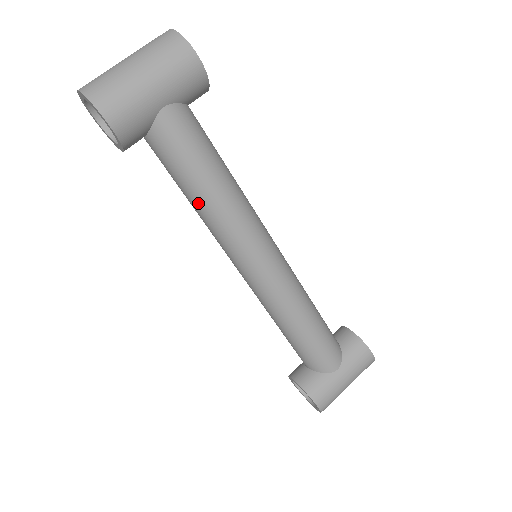
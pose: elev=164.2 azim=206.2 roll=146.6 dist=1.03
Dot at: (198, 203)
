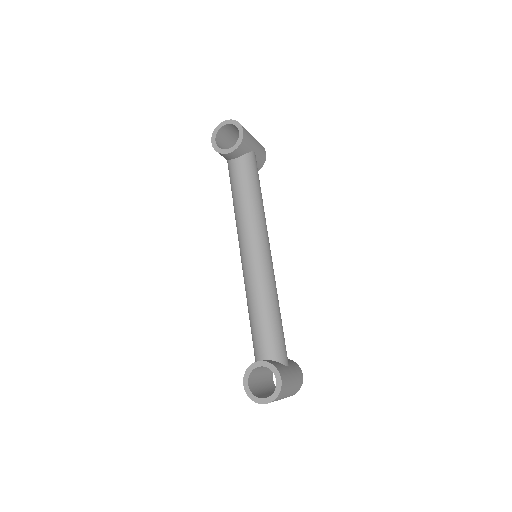
Dot at: (250, 198)
